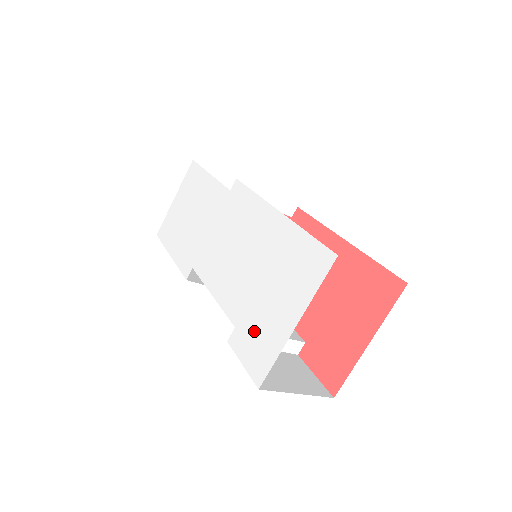
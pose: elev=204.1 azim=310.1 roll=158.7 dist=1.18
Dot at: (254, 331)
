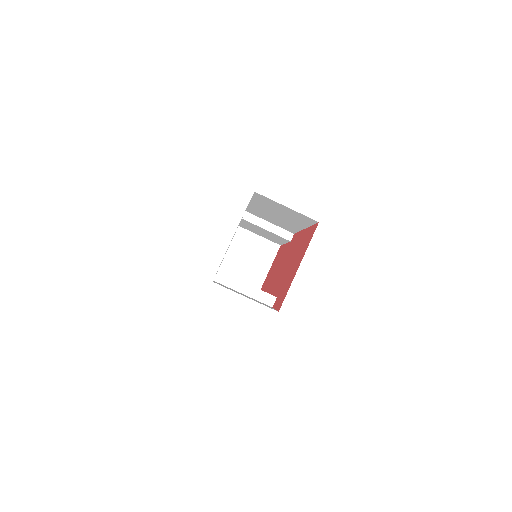
Dot at: occluded
